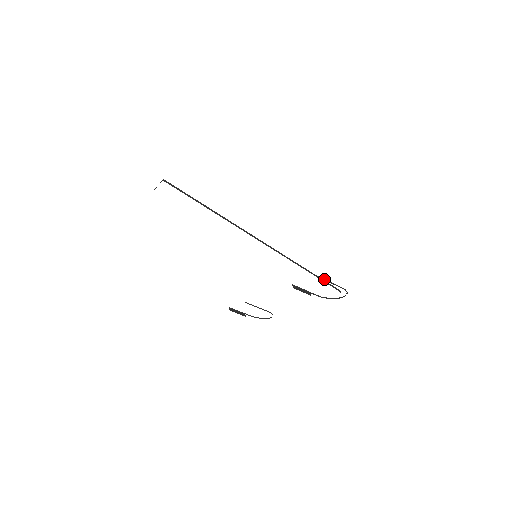
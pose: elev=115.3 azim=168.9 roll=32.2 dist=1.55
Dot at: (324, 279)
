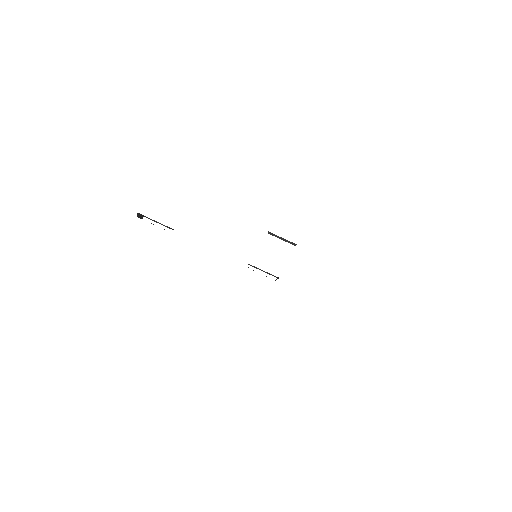
Dot at: occluded
